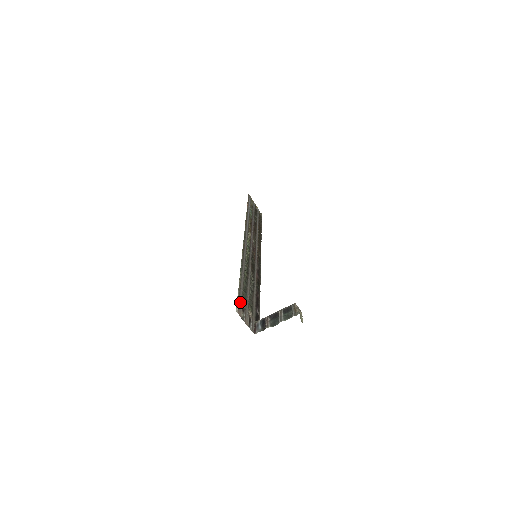
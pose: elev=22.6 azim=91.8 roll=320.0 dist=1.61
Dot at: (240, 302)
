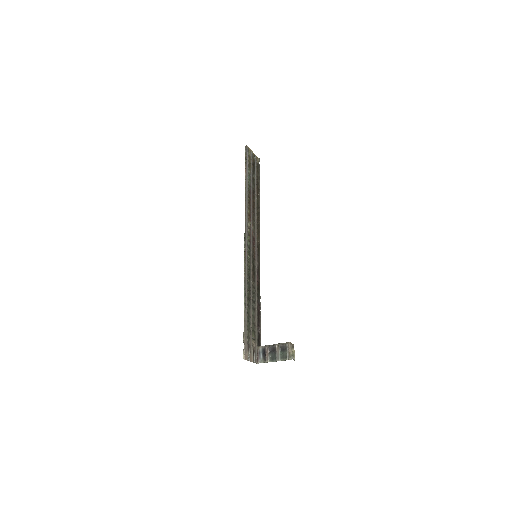
Dot at: (246, 342)
